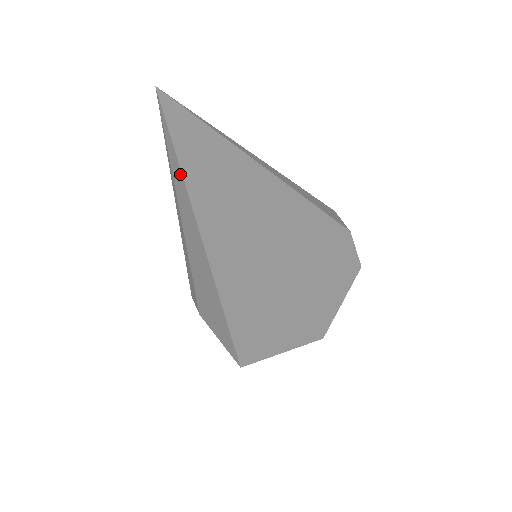
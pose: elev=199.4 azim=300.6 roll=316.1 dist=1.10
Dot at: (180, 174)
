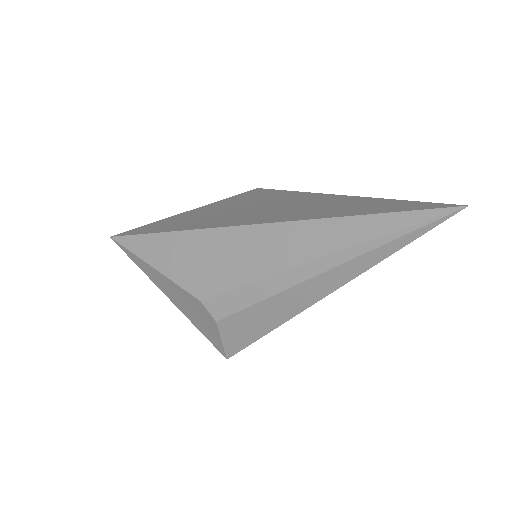
Dot at: (393, 251)
